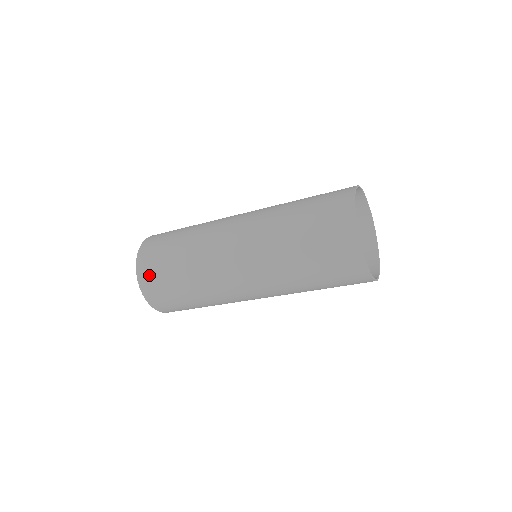
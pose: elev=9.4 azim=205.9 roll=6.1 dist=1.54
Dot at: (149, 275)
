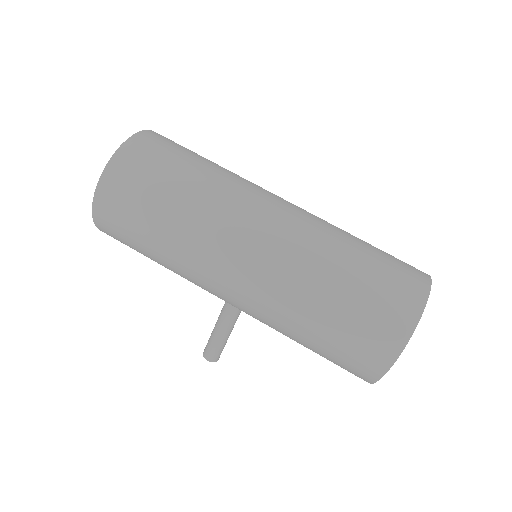
Dot at: (154, 143)
